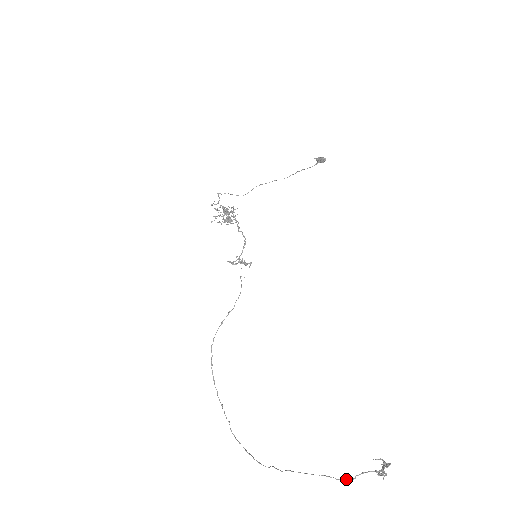
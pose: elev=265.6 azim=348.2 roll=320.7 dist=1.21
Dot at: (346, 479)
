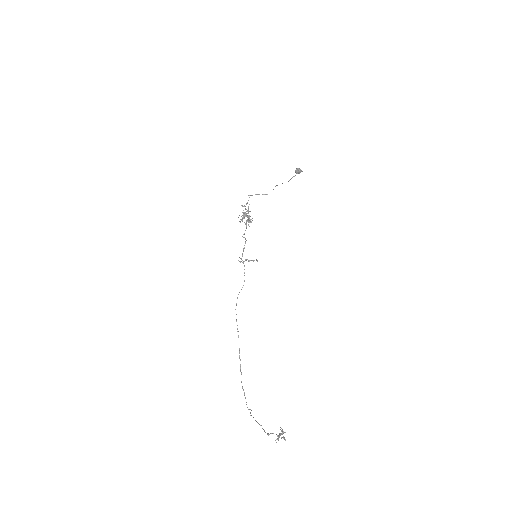
Dot at: (268, 434)
